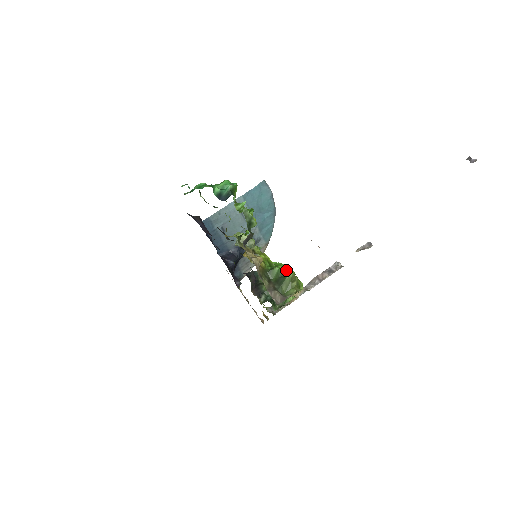
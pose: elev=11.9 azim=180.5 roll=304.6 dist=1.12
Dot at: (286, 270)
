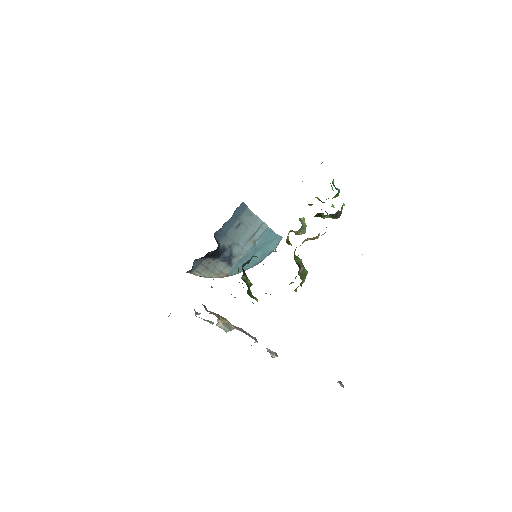
Dot at: occluded
